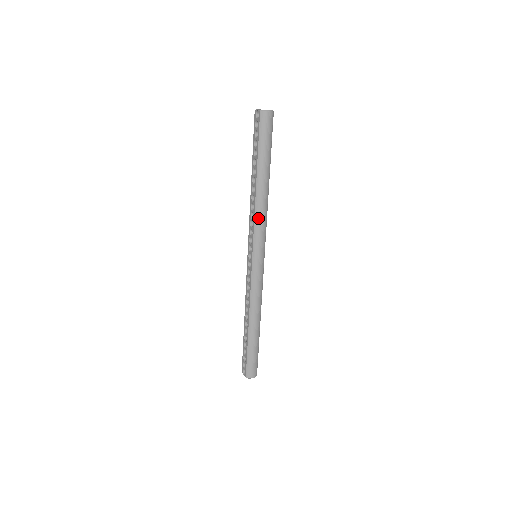
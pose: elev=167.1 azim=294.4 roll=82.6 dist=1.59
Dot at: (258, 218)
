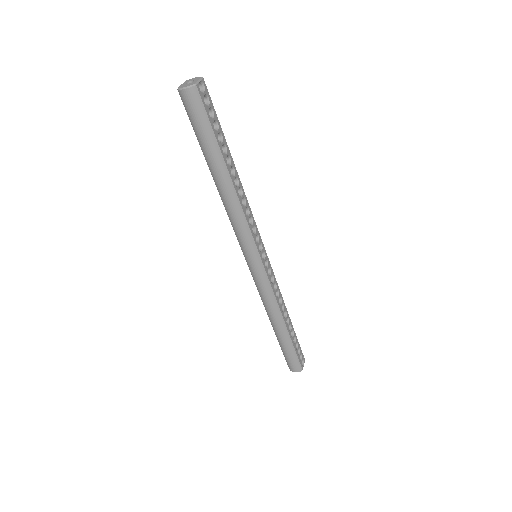
Dot at: (232, 220)
